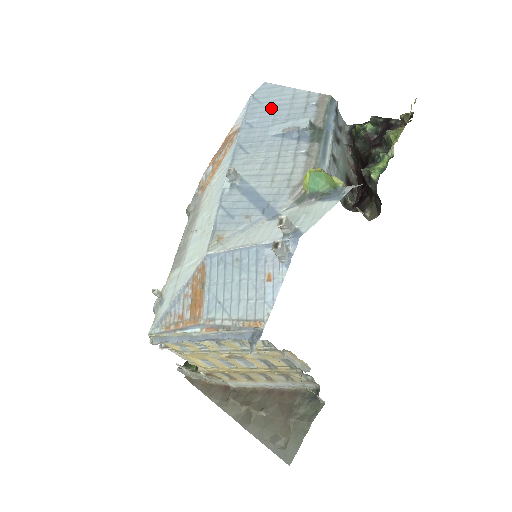
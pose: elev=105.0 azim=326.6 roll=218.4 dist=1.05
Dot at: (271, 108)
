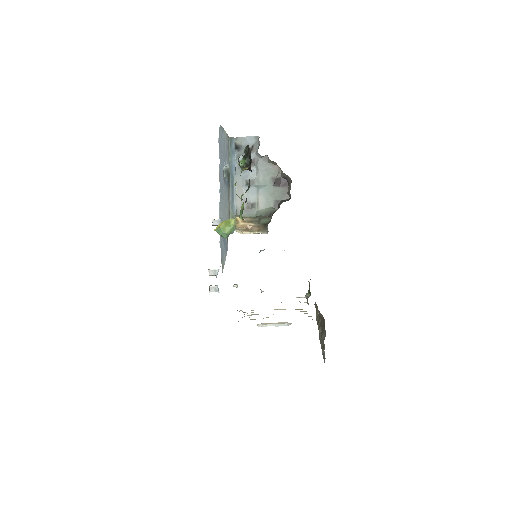
Dot at: (222, 152)
